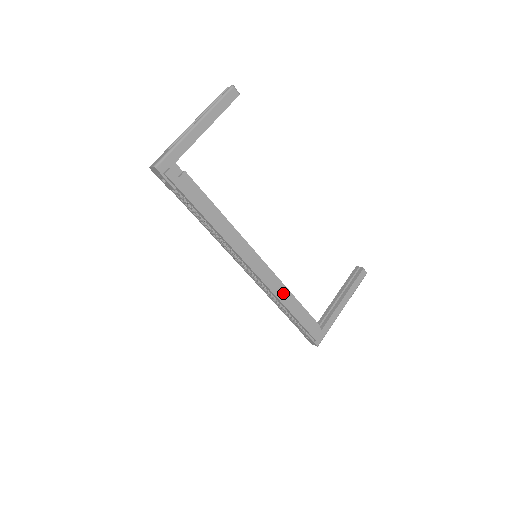
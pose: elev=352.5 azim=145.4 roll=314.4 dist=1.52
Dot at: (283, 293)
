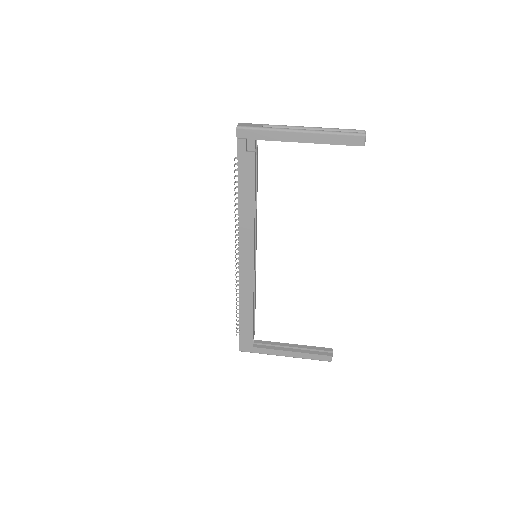
Dot at: (247, 297)
